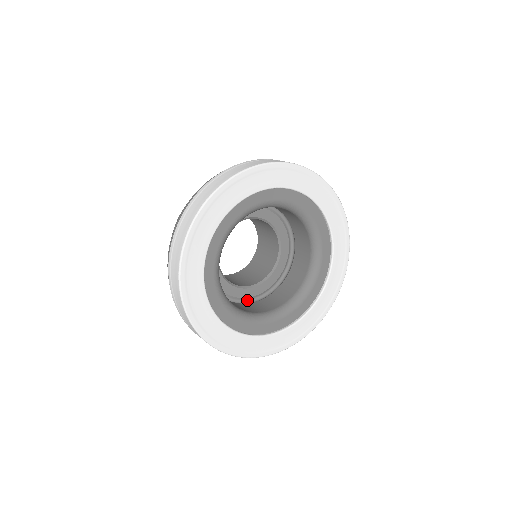
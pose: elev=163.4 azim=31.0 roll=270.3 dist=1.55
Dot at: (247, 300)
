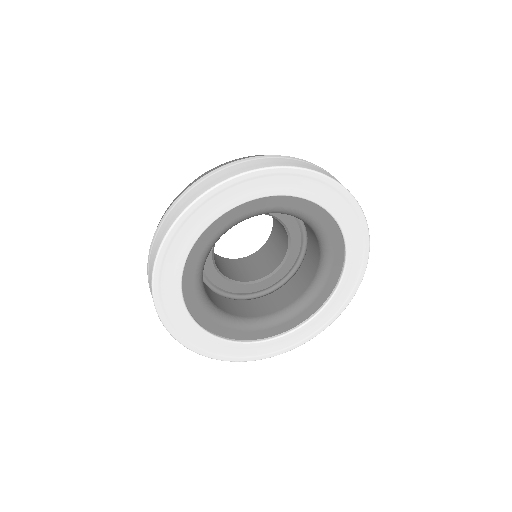
Dot at: (288, 274)
